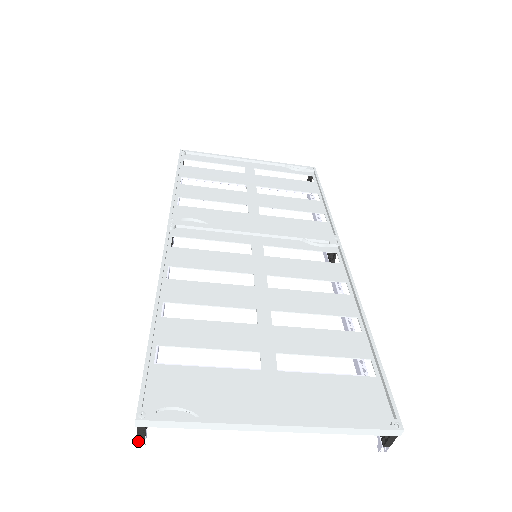
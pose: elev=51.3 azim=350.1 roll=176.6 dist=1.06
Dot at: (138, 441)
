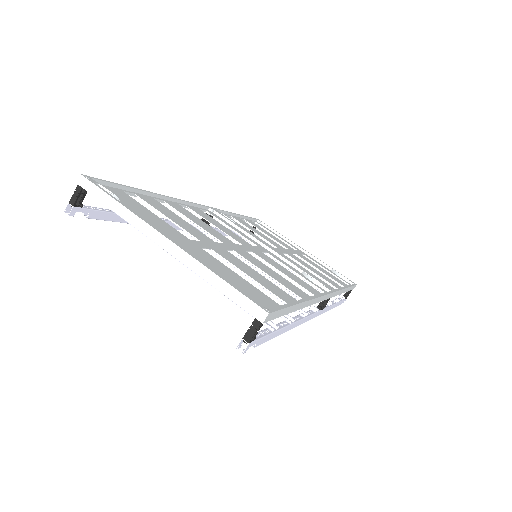
Dot at: (67, 210)
